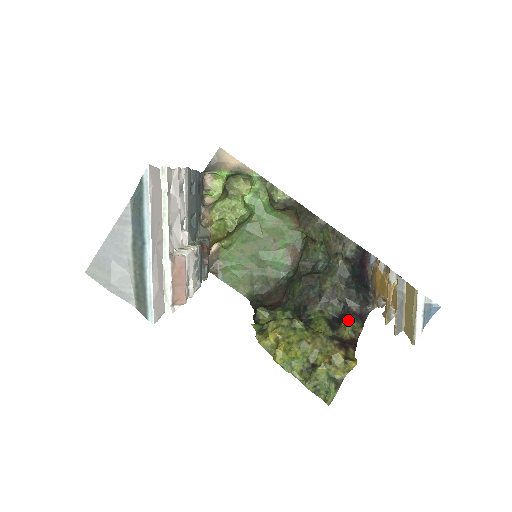
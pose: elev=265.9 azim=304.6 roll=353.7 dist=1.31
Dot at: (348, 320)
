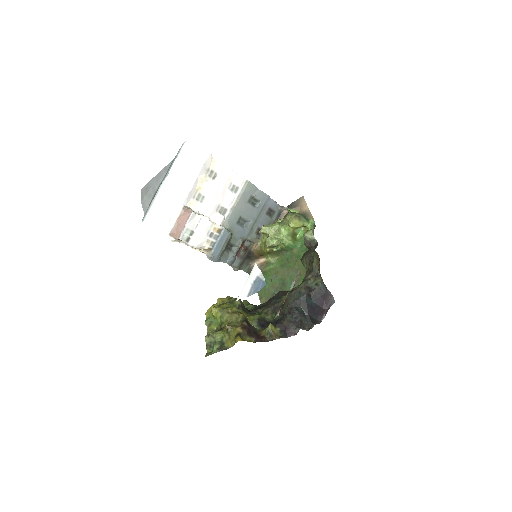
Dot at: (273, 324)
